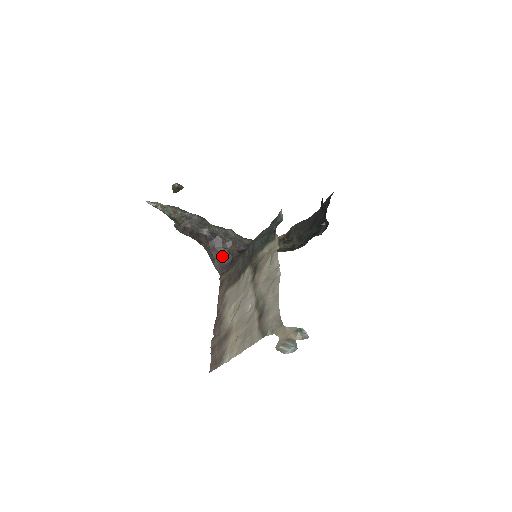
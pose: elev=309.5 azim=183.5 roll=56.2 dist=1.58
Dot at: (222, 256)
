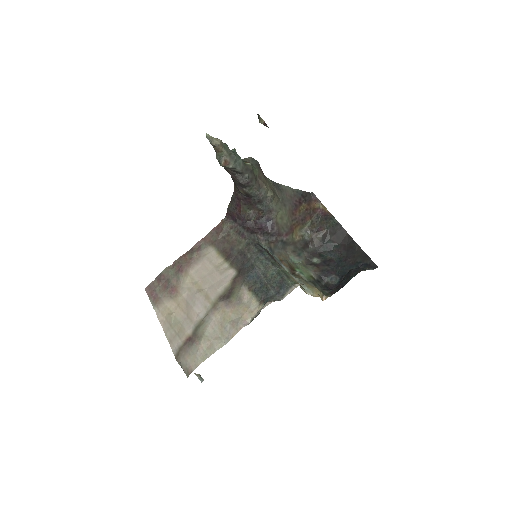
Dot at: (240, 211)
